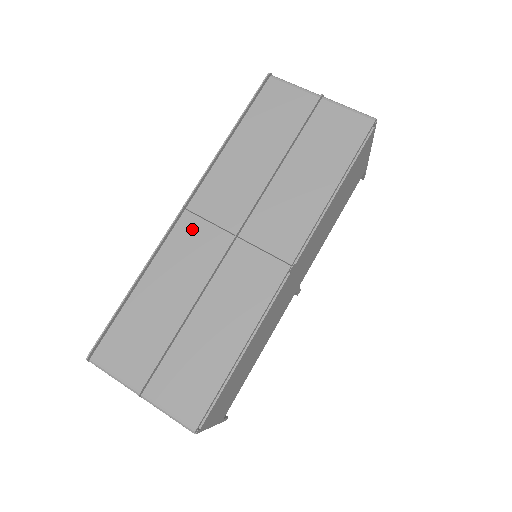
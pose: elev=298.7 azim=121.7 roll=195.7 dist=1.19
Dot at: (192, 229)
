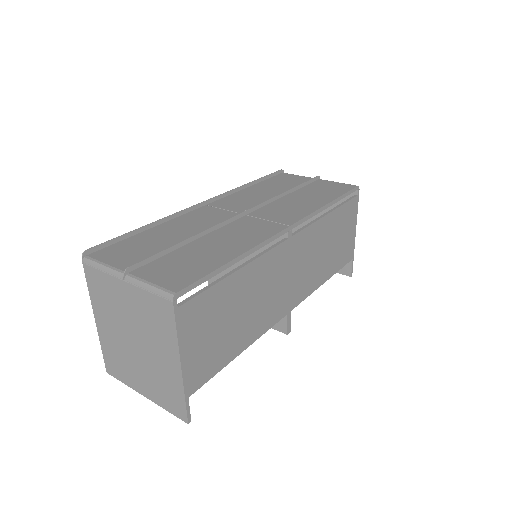
Dot at: (209, 211)
